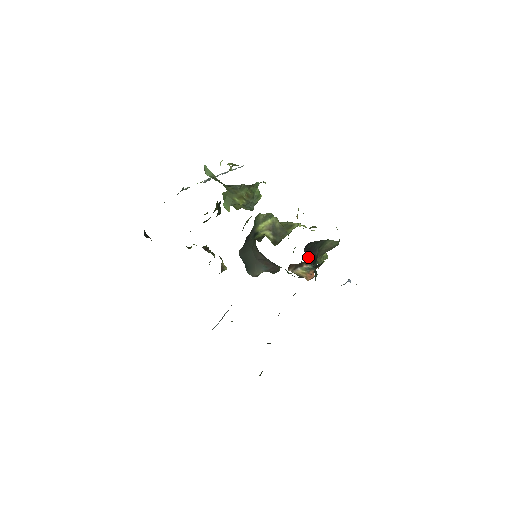
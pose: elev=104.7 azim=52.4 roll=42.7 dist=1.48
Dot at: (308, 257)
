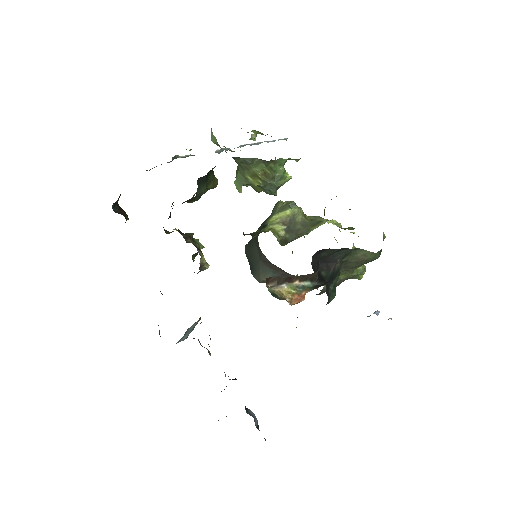
Dot at: (321, 269)
